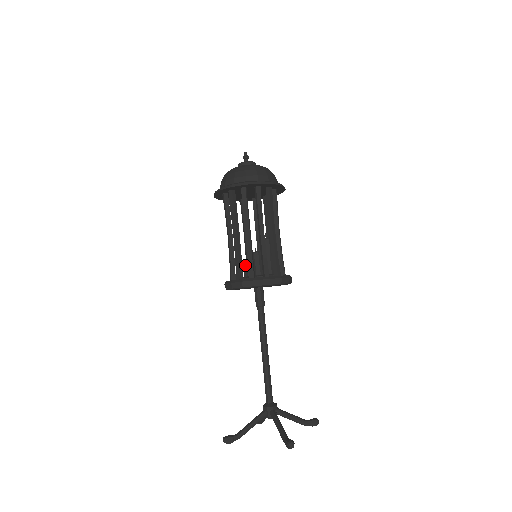
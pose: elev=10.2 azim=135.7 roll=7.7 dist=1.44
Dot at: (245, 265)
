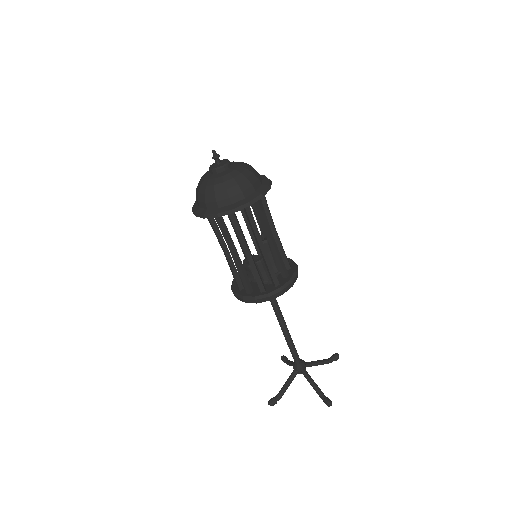
Dot at: (248, 269)
